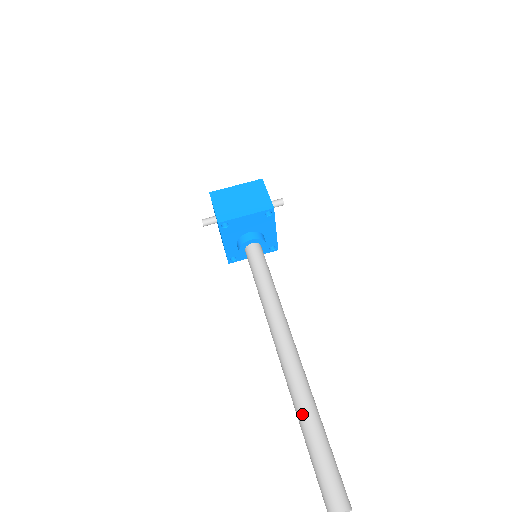
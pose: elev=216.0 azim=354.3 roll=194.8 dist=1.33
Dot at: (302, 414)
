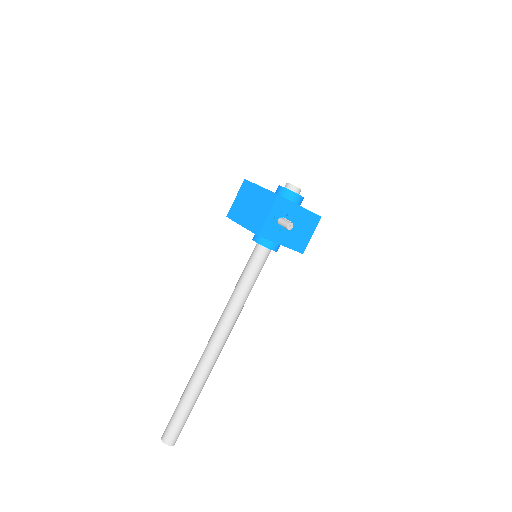
Dot at: (187, 384)
